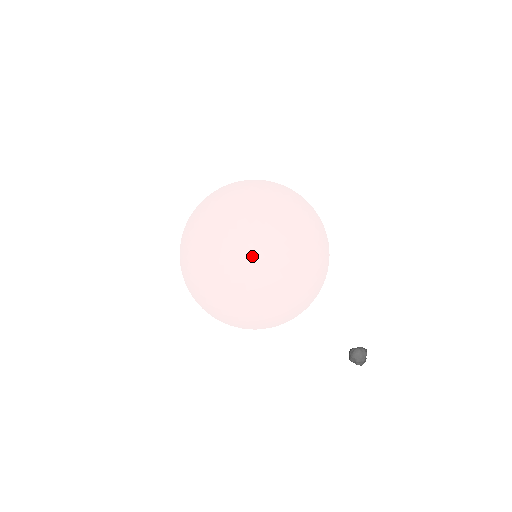
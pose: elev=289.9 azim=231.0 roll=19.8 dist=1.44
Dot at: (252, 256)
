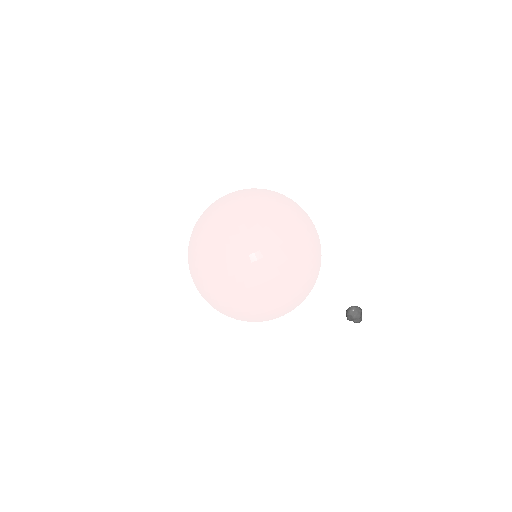
Dot at: (249, 240)
